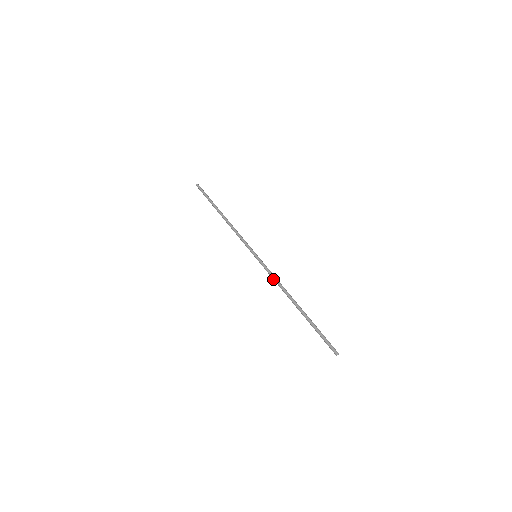
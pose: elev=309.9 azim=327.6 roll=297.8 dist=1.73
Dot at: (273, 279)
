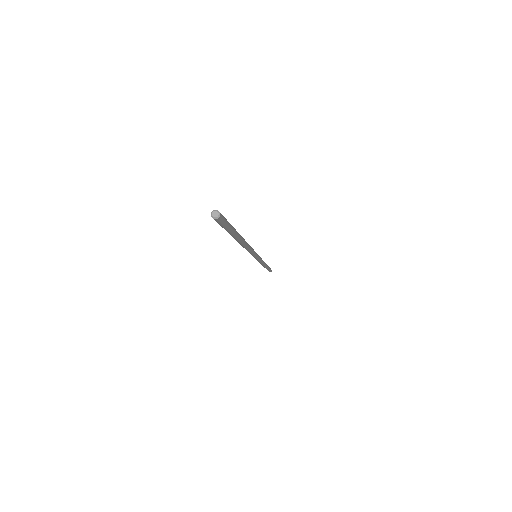
Dot at: occluded
